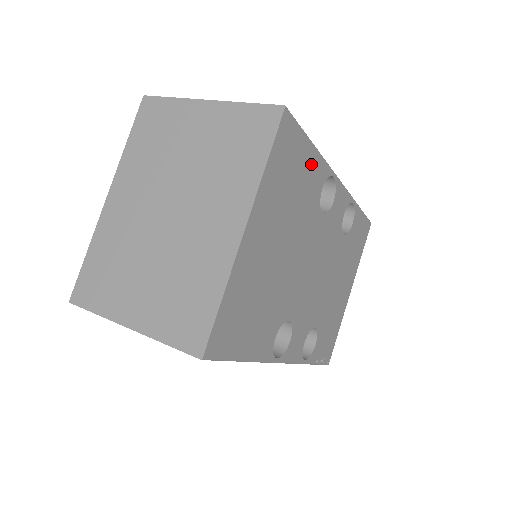
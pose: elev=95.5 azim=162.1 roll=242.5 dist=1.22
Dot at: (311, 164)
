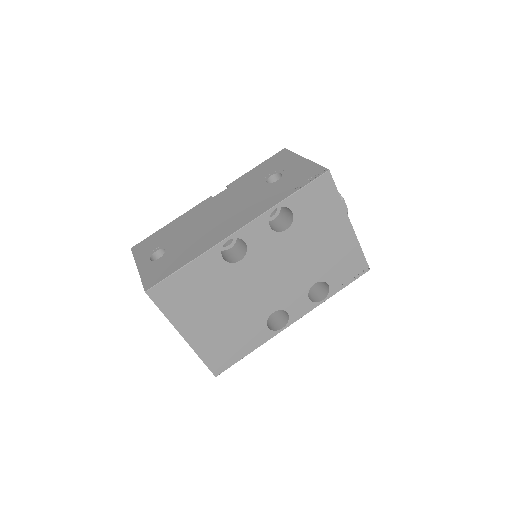
Dot at: (196, 270)
